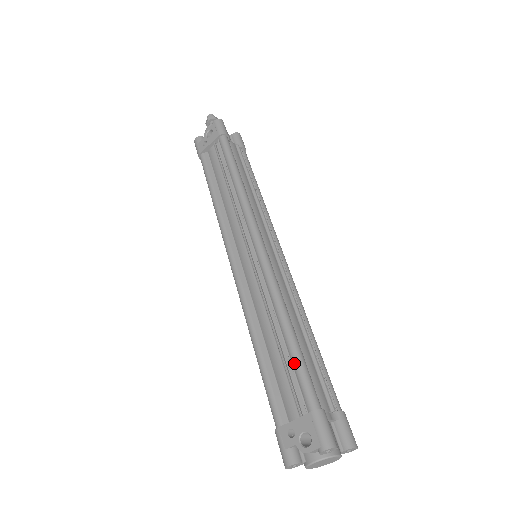
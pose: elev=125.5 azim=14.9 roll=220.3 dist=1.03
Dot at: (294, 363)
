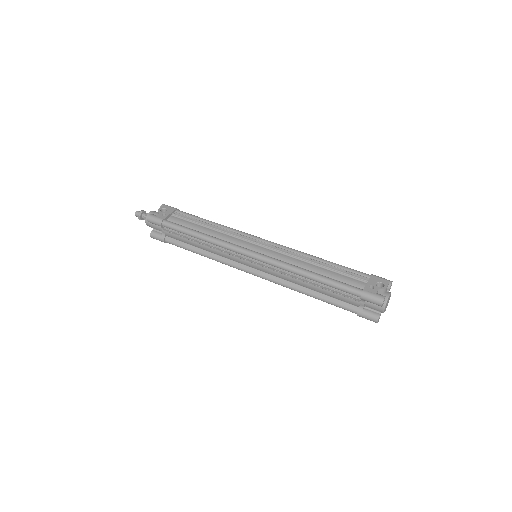
Dot at: (342, 267)
